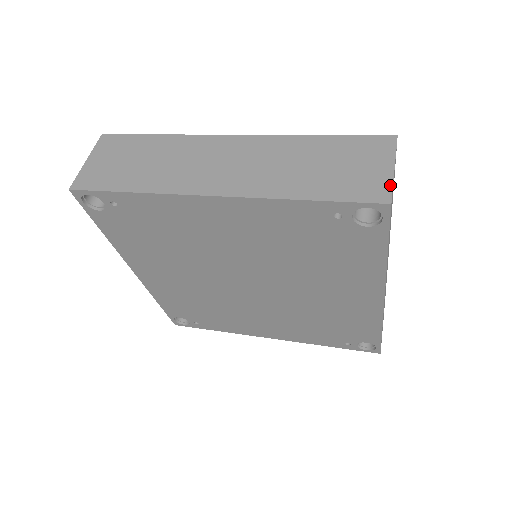
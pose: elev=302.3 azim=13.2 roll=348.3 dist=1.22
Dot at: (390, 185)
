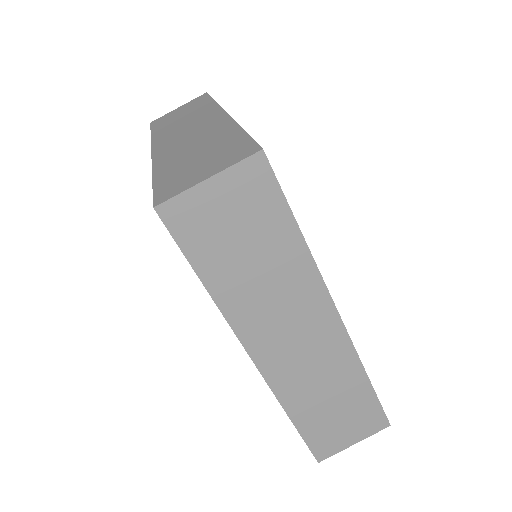
Dot at: (336, 453)
